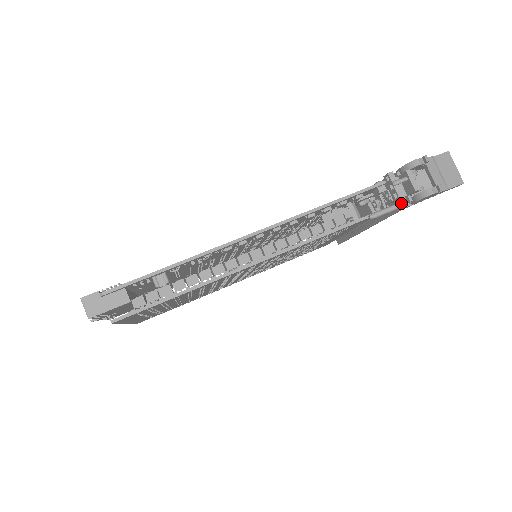
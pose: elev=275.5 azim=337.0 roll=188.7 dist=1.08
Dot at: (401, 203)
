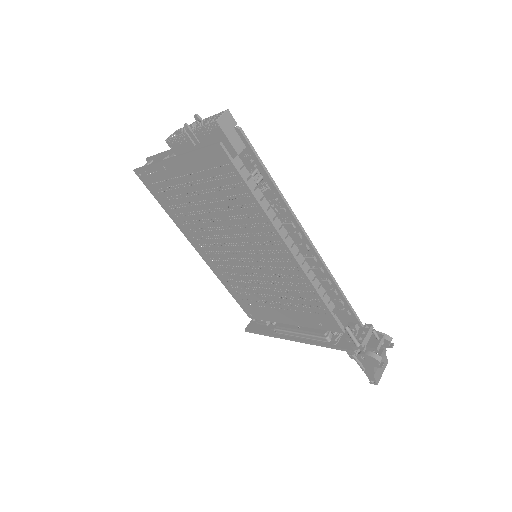
Dot at: (361, 344)
